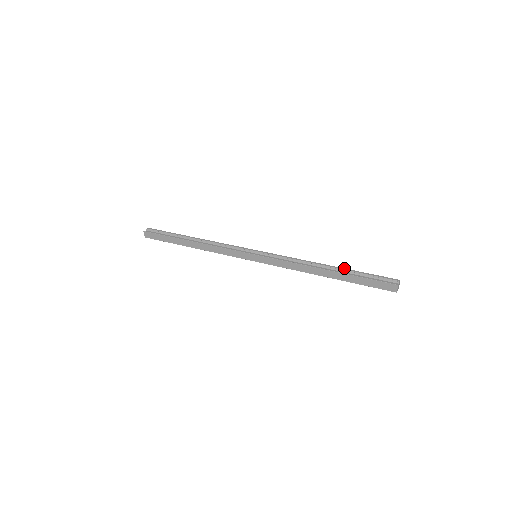
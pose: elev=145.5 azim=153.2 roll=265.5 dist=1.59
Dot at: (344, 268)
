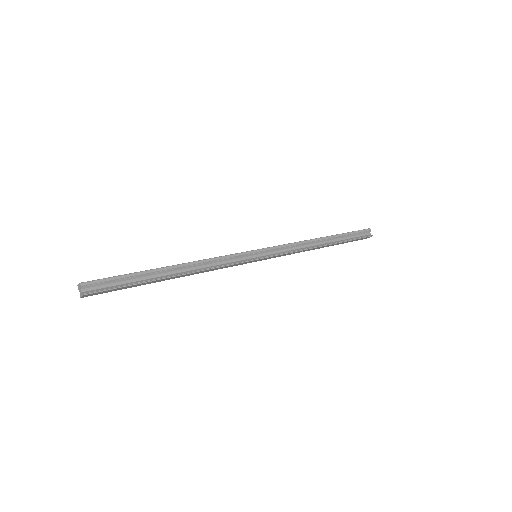
Dot at: (335, 235)
